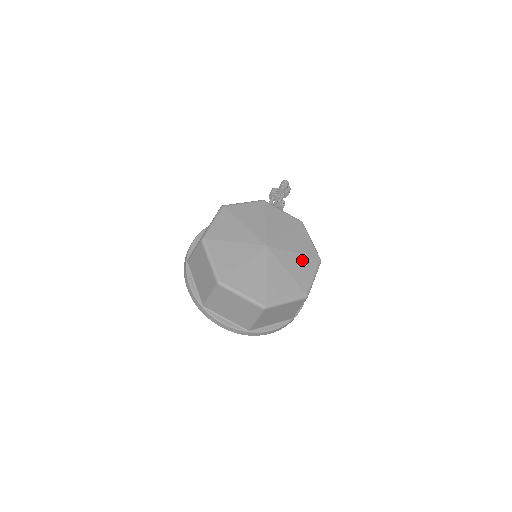
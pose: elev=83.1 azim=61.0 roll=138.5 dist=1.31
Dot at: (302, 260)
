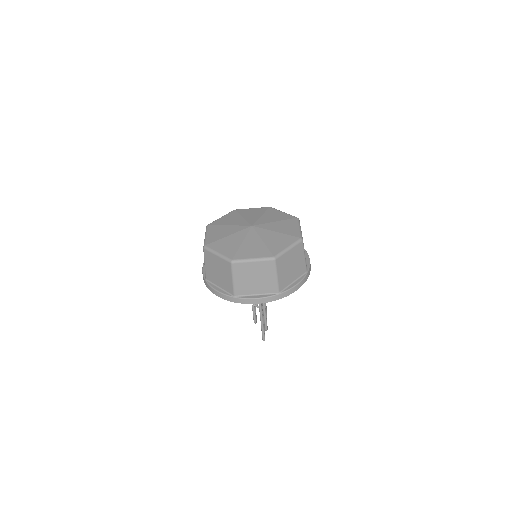
Dot at: (284, 223)
